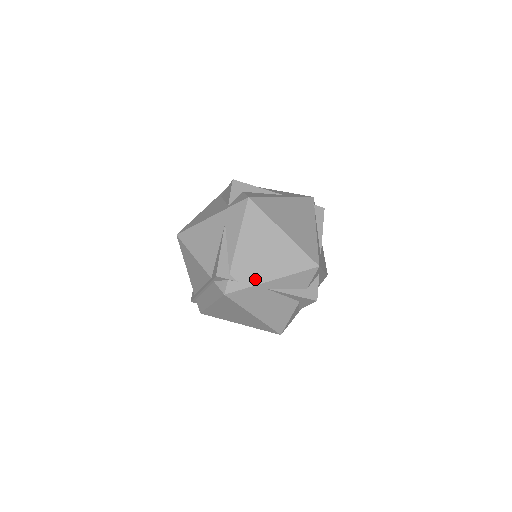
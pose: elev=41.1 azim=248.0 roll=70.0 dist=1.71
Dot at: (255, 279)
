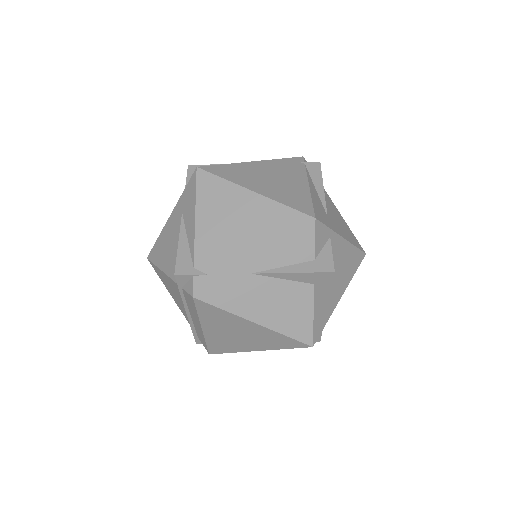
Dot at: (229, 264)
